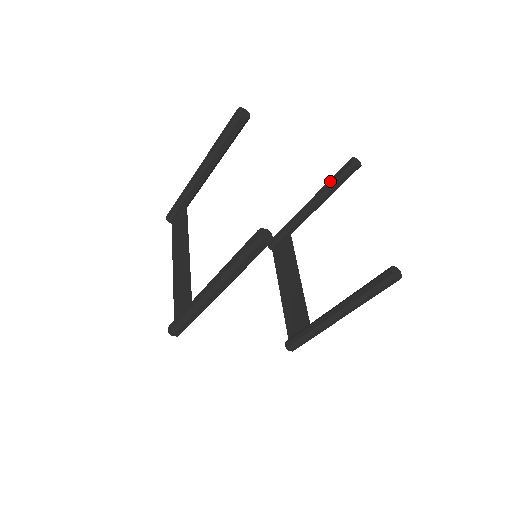
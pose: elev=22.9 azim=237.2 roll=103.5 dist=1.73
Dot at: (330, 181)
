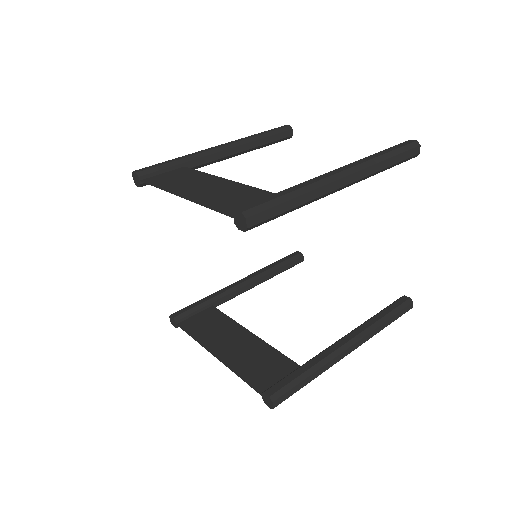
Dot at: (274, 263)
